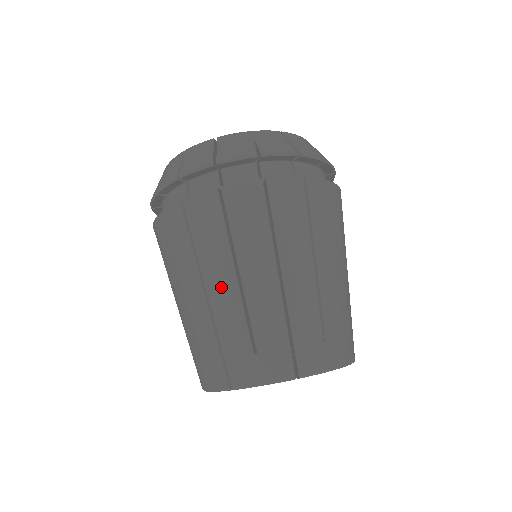
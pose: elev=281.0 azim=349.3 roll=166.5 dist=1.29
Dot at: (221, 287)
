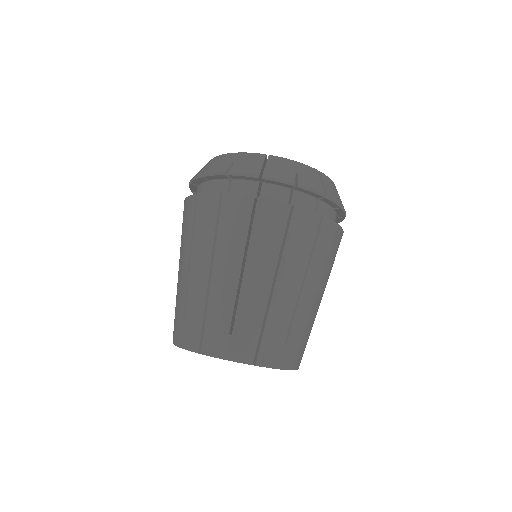
Dot at: (182, 268)
